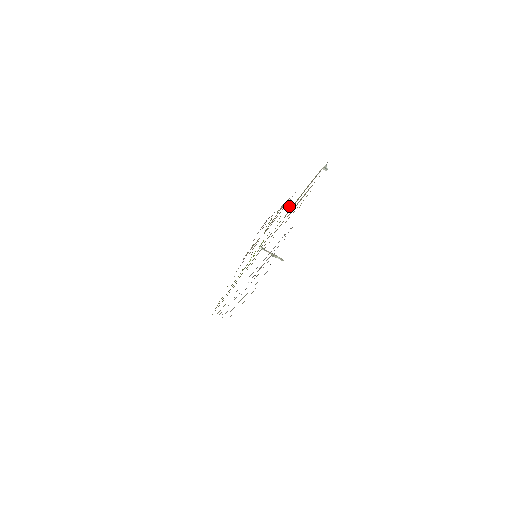
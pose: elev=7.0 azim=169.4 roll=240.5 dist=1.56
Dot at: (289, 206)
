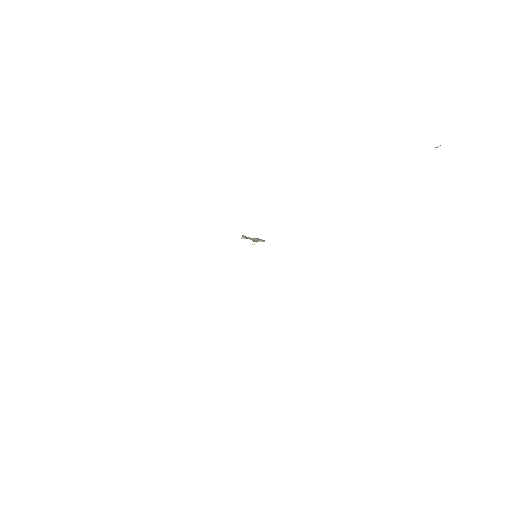
Dot at: occluded
